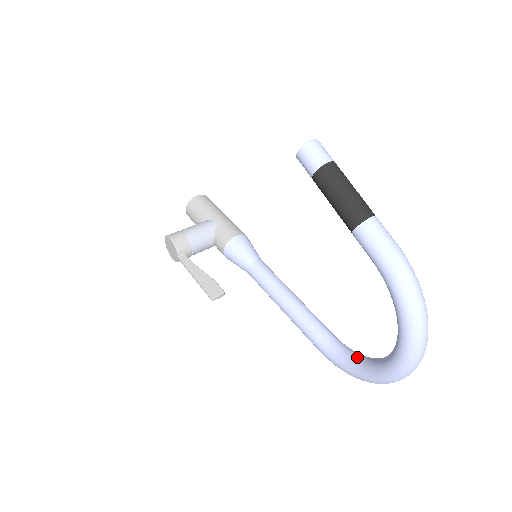
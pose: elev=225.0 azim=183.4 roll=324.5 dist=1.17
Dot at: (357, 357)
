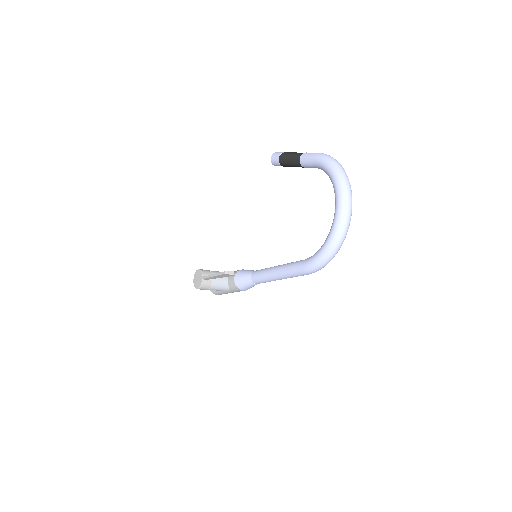
Dot at: occluded
